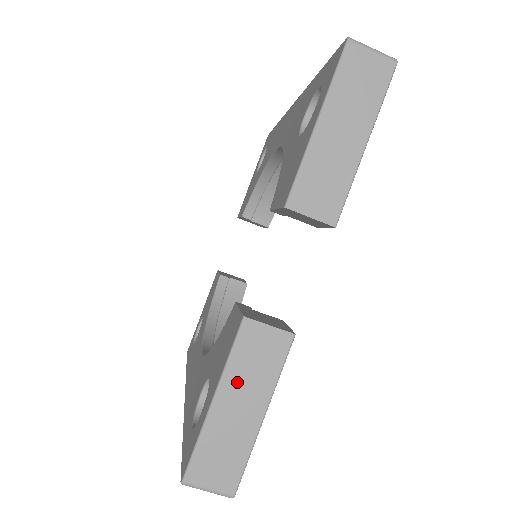
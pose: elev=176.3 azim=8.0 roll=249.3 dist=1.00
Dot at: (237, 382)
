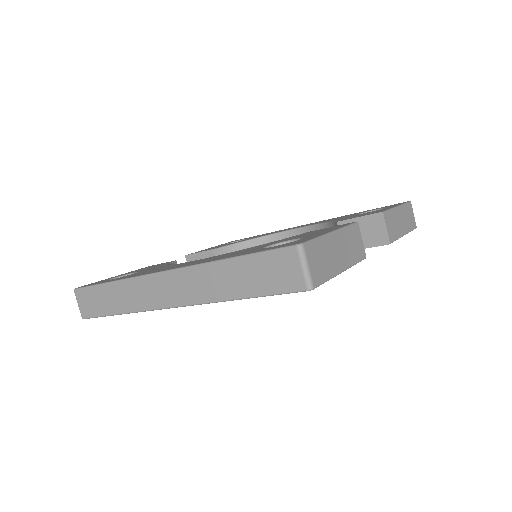
Dot at: (344, 240)
